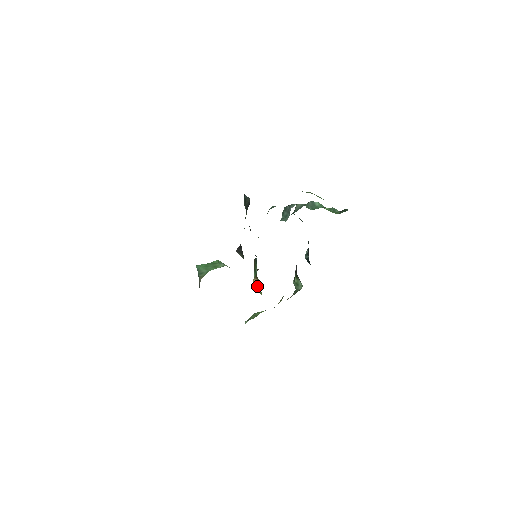
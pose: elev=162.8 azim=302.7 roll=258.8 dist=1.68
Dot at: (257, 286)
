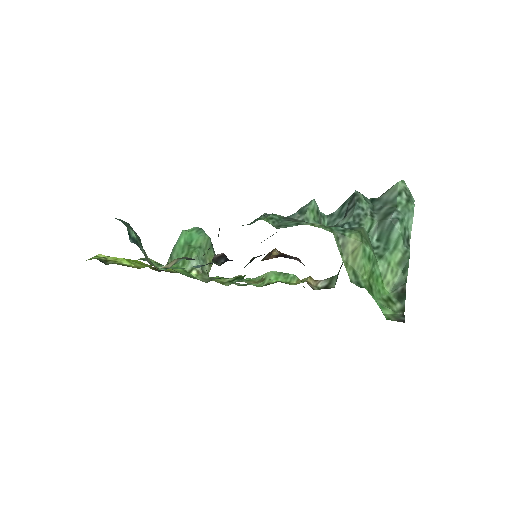
Dot at: occluded
